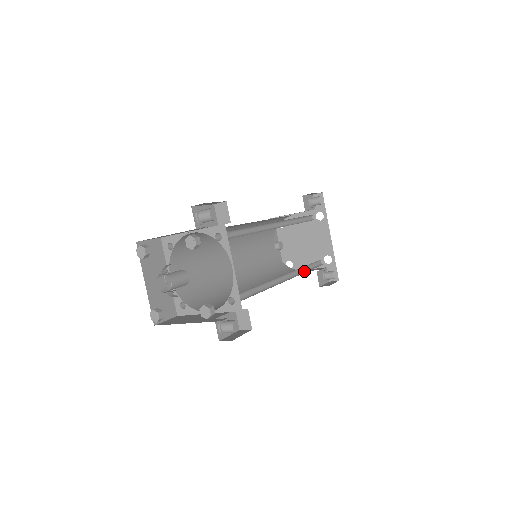
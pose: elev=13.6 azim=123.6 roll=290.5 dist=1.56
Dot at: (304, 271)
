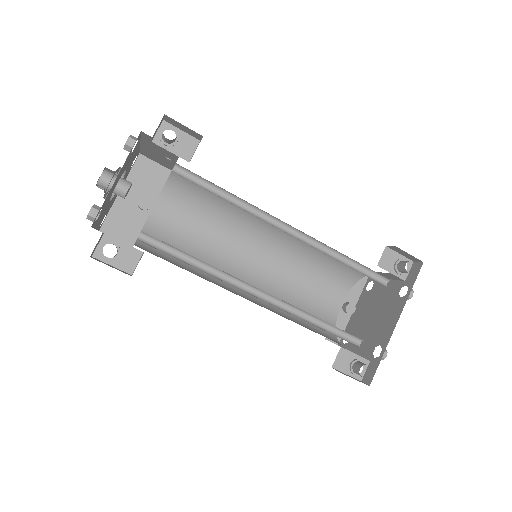
Dot at: (310, 321)
